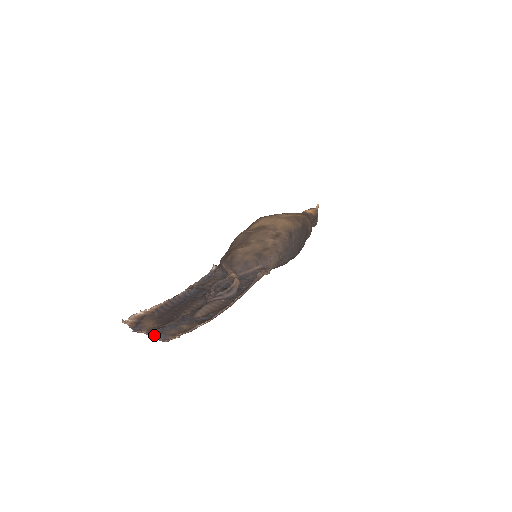
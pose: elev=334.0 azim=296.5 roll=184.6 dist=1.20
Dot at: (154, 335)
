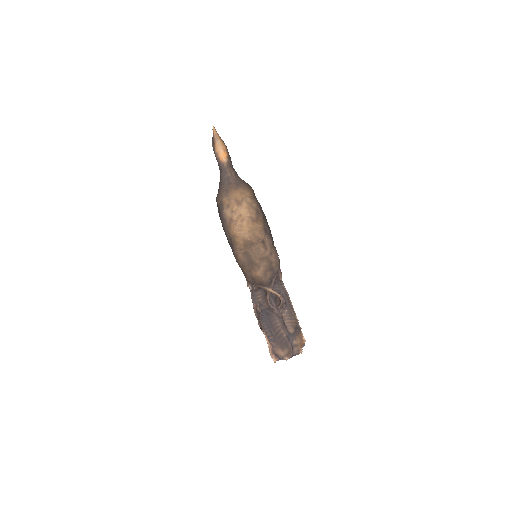
Dot at: occluded
